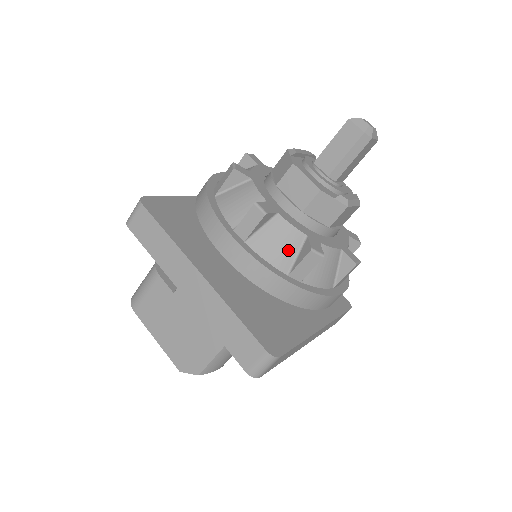
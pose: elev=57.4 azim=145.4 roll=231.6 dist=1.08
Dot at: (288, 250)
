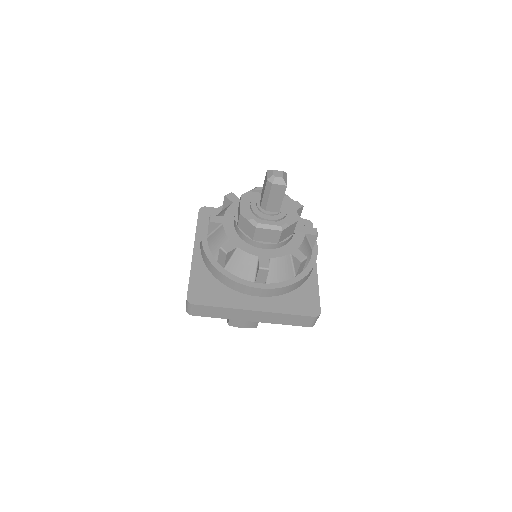
Dot at: occluded
